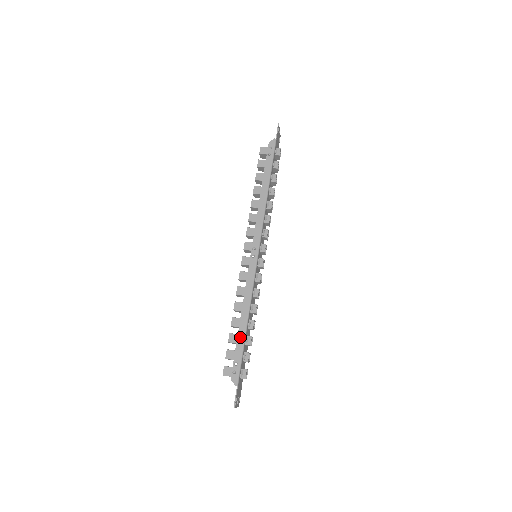
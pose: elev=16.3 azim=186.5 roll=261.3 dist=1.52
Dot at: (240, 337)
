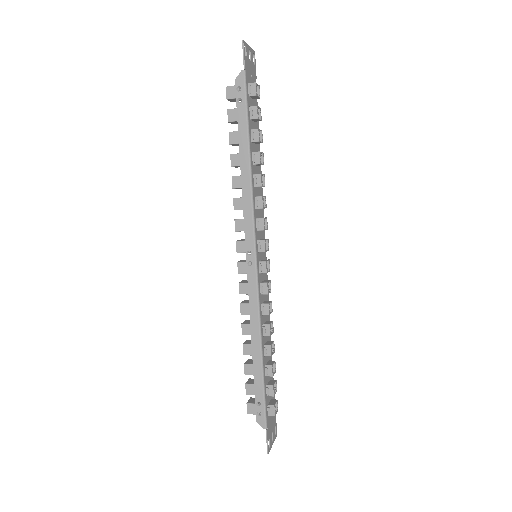
Dot at: (256, 372)
